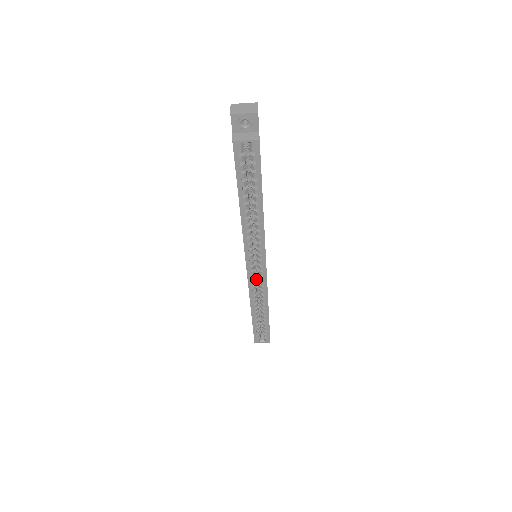
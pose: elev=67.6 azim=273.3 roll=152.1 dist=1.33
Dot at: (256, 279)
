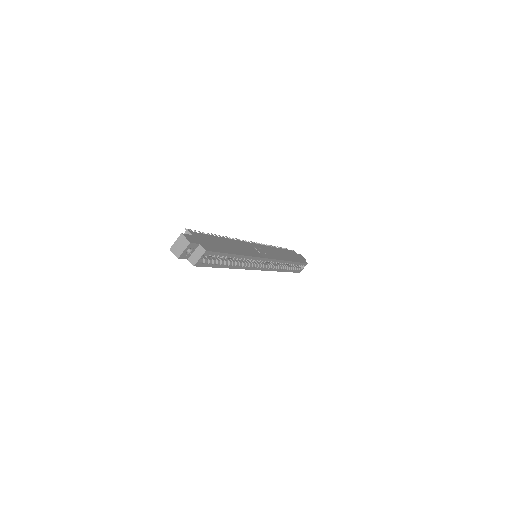
Dot at: occluded
